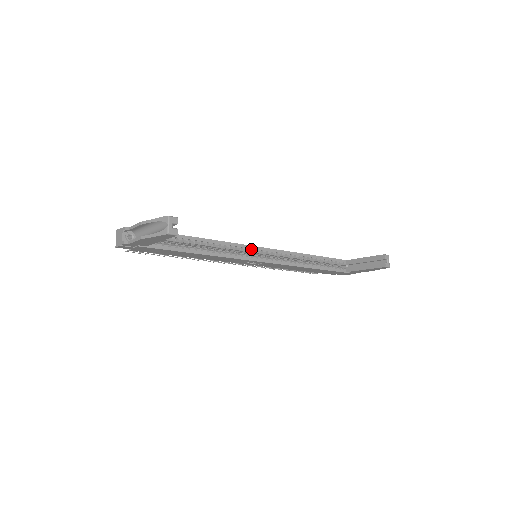
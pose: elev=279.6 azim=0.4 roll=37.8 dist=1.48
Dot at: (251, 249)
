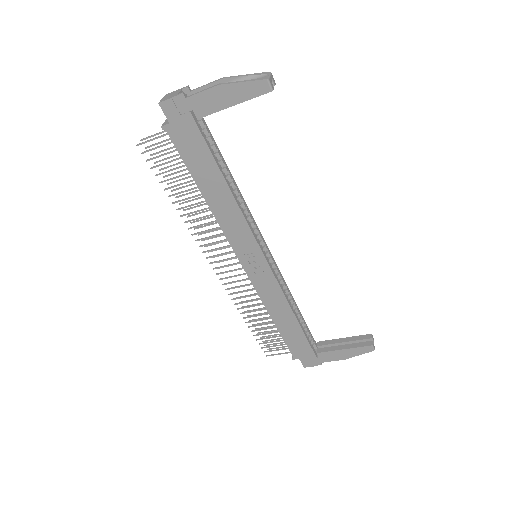
Dot at: (259, 240)
